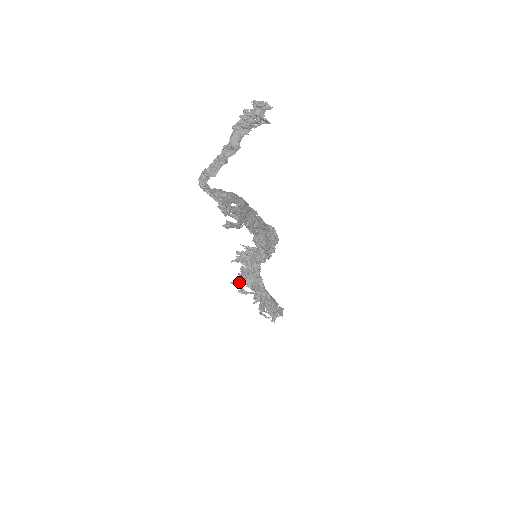
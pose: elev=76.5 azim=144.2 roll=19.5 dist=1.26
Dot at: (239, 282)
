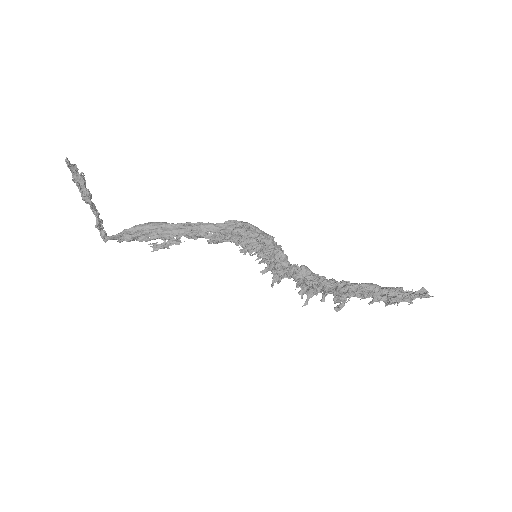
Dot at: (307, 298)
